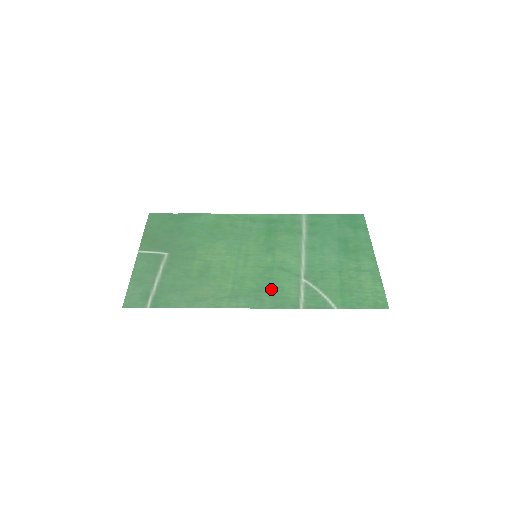
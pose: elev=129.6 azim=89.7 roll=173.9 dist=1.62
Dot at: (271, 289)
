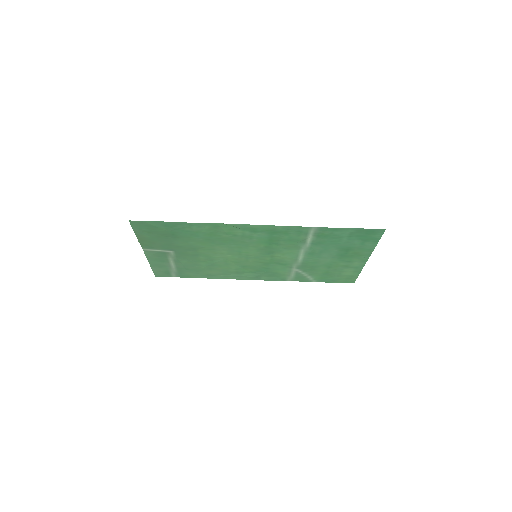
Dot at: (267, 273)
